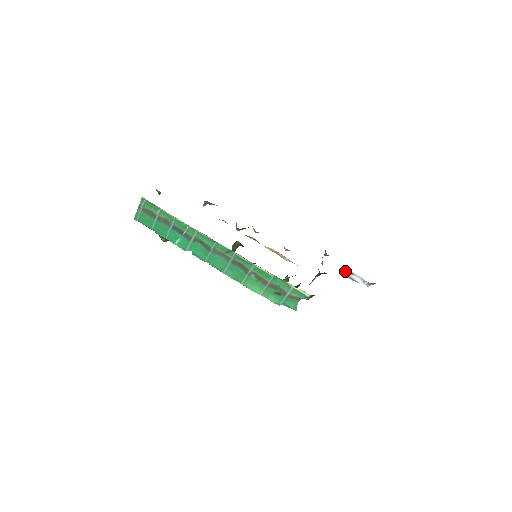
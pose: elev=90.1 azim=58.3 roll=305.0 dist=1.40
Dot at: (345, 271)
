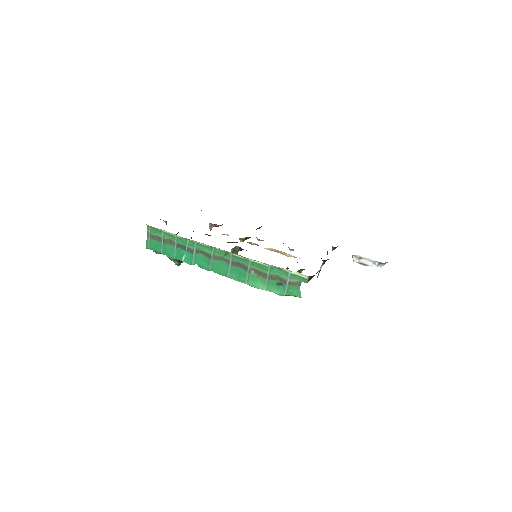
Dot at: (353, 257)
